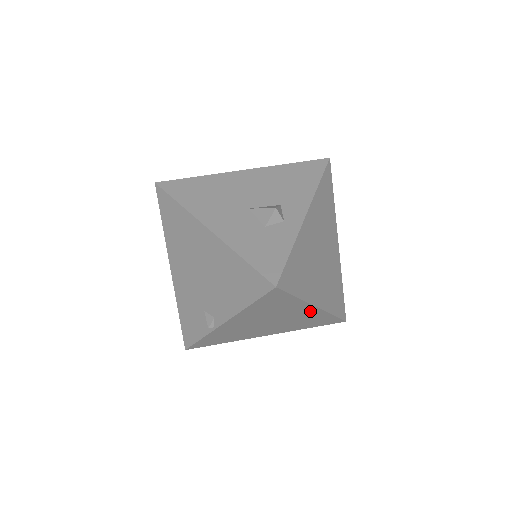
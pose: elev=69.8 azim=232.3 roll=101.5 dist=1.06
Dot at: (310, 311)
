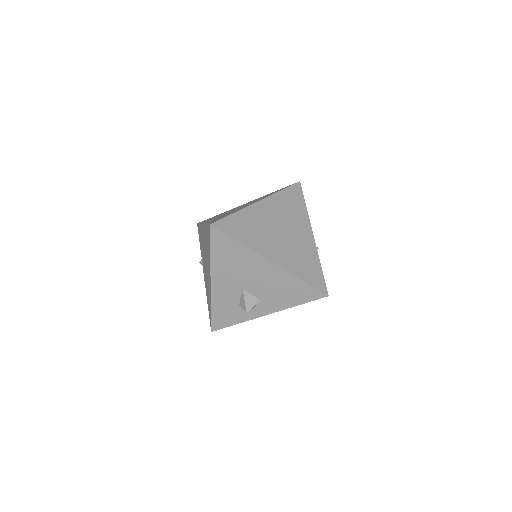
Dot at: occluded
